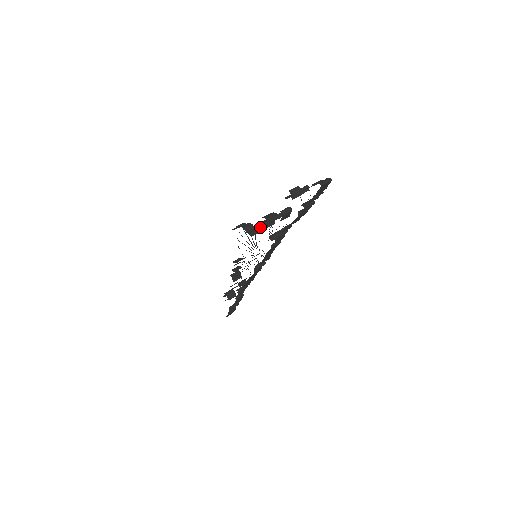
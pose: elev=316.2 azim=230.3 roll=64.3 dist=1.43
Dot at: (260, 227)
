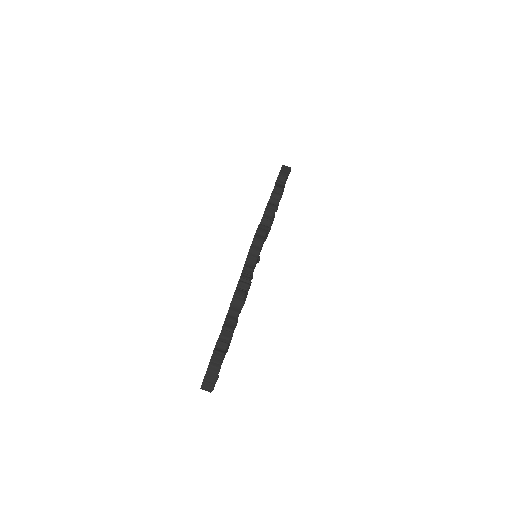
Dot at: (239, 288)
